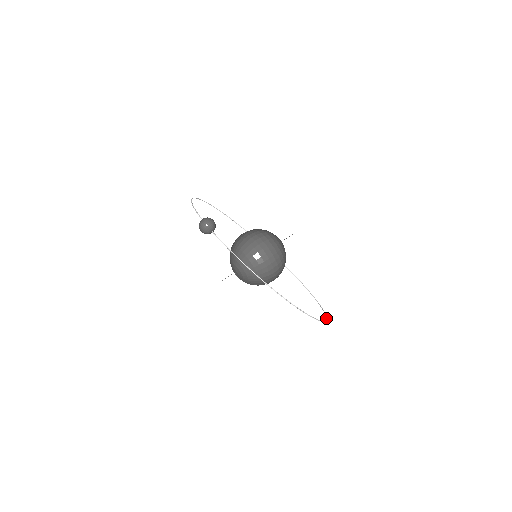
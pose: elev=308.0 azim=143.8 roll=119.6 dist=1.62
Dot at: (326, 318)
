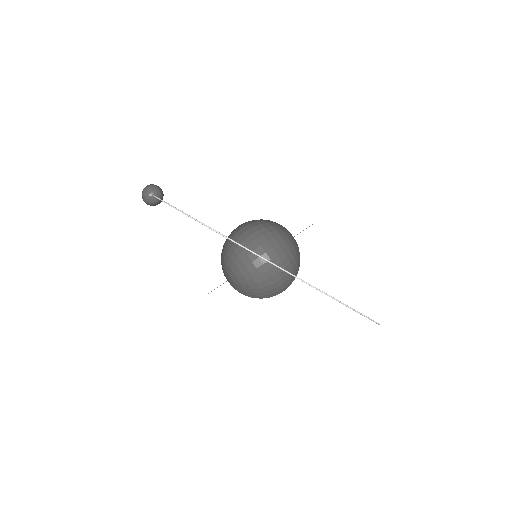
Dot at: (365, 316)
